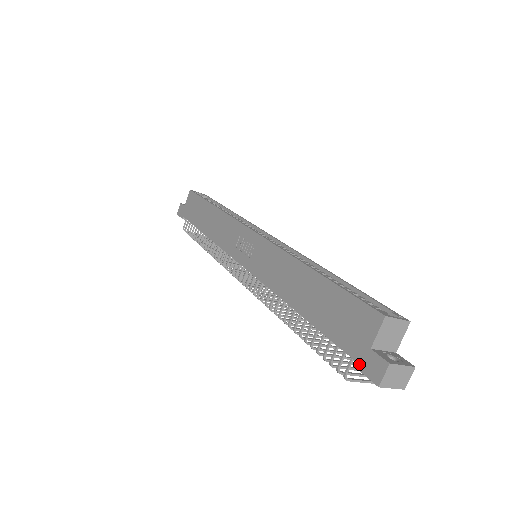
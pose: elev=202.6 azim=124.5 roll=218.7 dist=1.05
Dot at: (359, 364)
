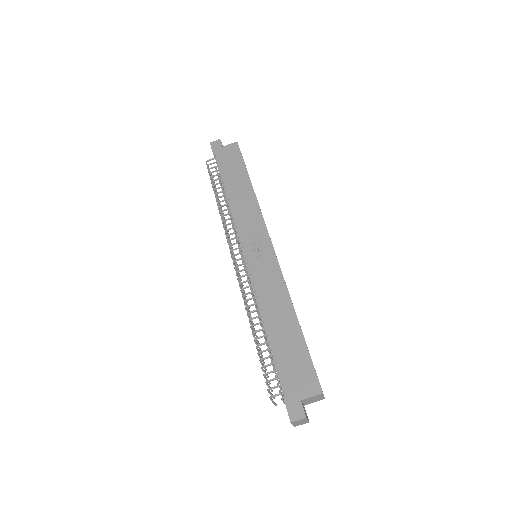
Dot at: (288, 401)
